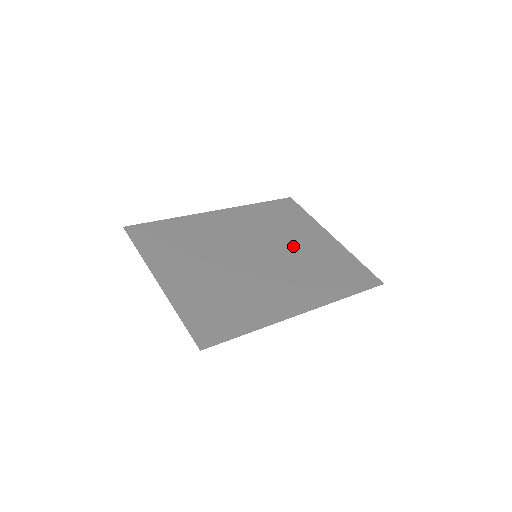
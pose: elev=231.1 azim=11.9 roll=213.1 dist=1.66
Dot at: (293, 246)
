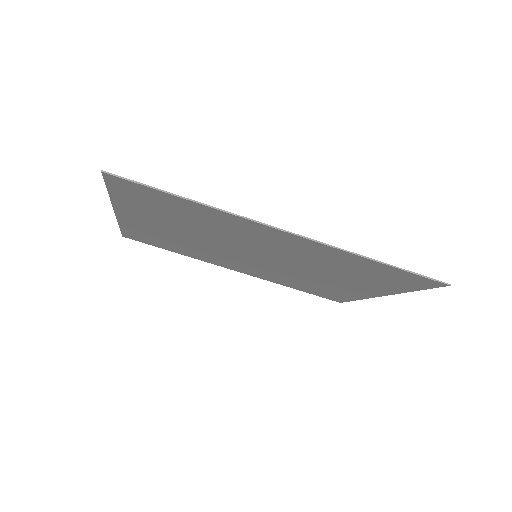
Dot at: (315, 274)
